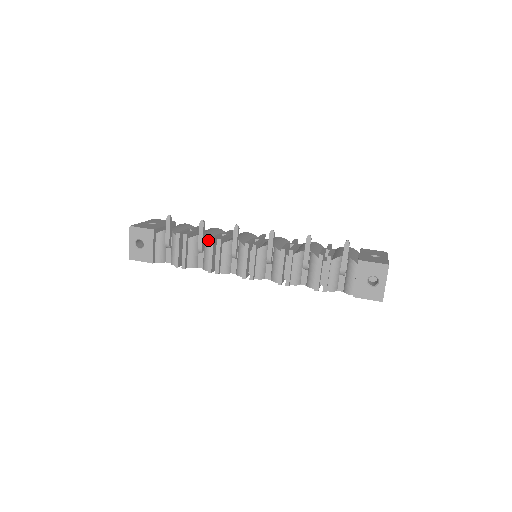
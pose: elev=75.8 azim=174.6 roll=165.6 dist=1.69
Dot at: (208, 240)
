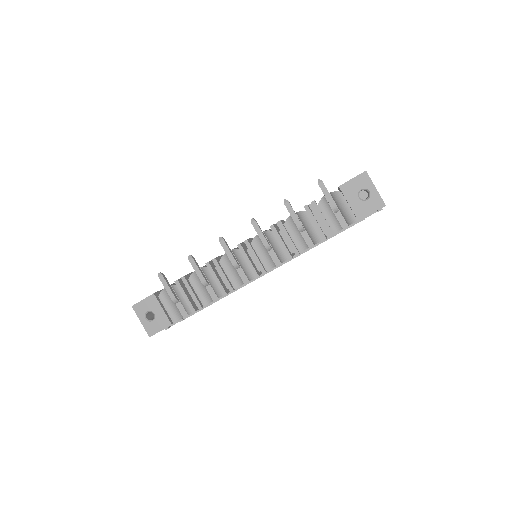
Dot at: (205, 268)
